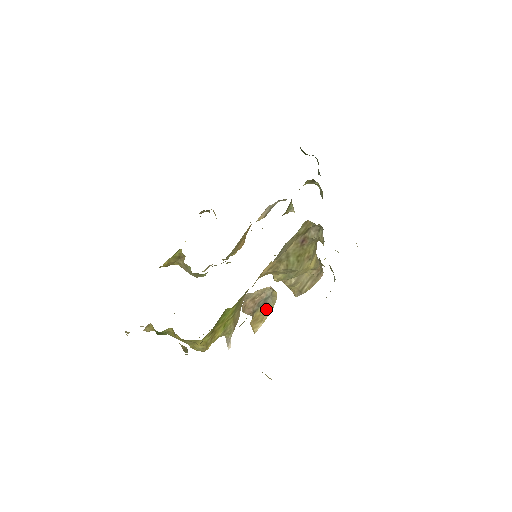
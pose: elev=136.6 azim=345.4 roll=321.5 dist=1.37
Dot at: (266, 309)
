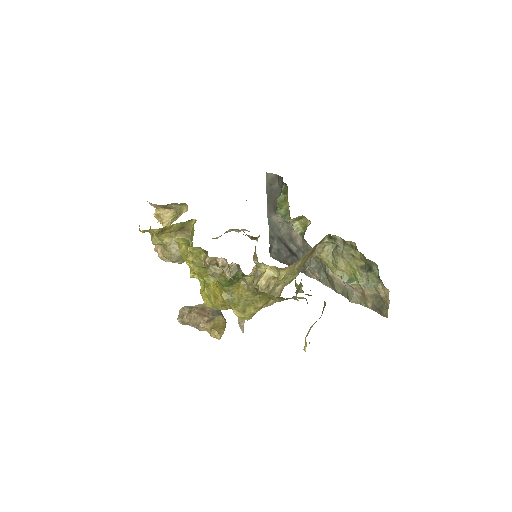
Dot at: (224, 319)
